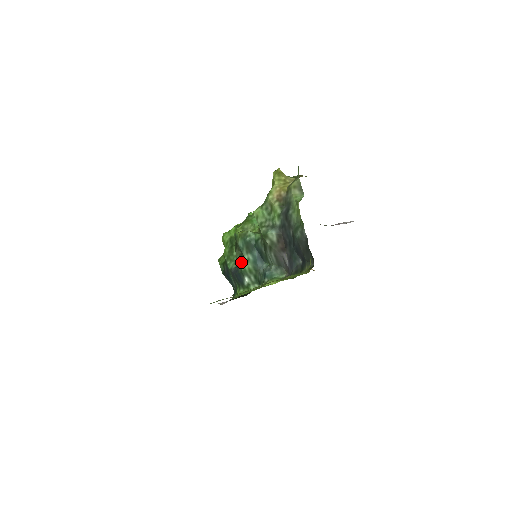
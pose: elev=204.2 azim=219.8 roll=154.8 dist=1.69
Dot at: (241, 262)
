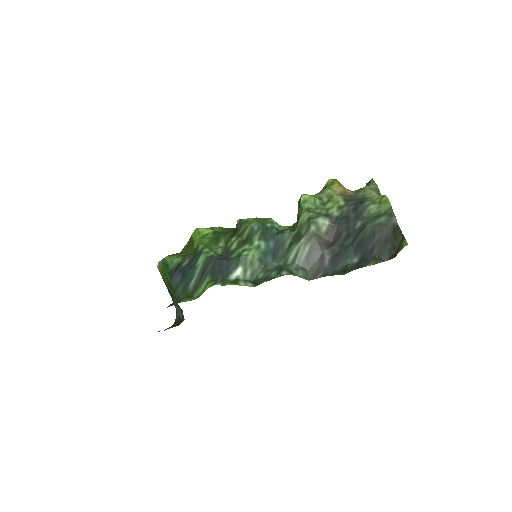
Dot at: (242, 247)
